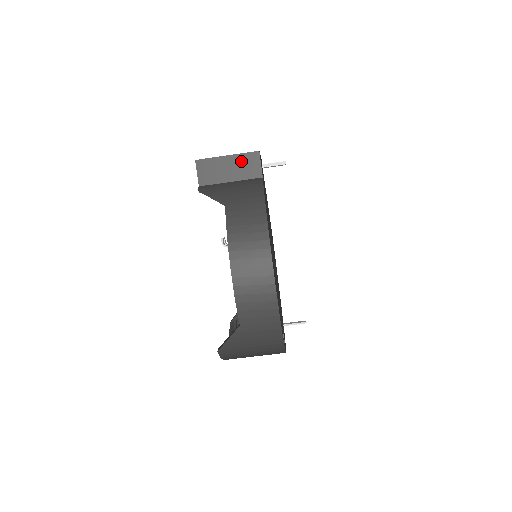
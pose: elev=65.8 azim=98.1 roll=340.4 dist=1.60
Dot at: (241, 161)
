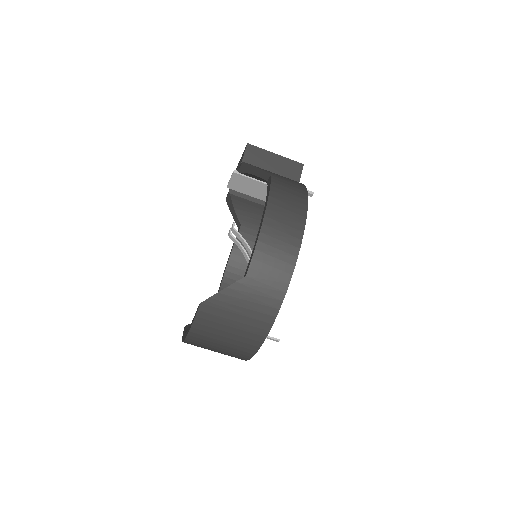
Dot at: (286, 164)
